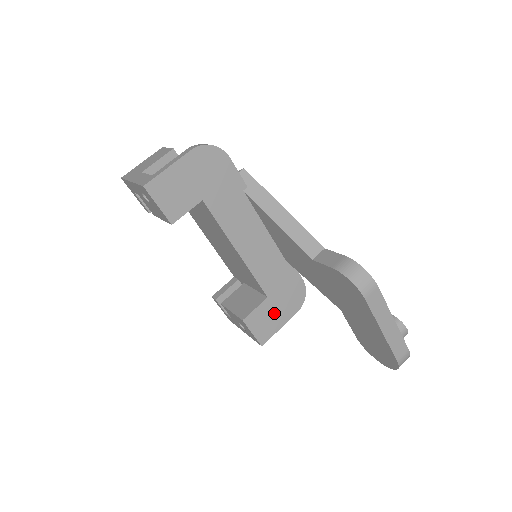
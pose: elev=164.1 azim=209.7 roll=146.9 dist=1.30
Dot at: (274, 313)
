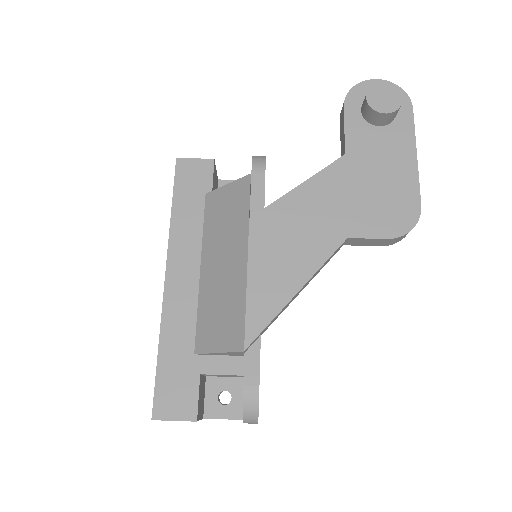
Dot at: occluded
